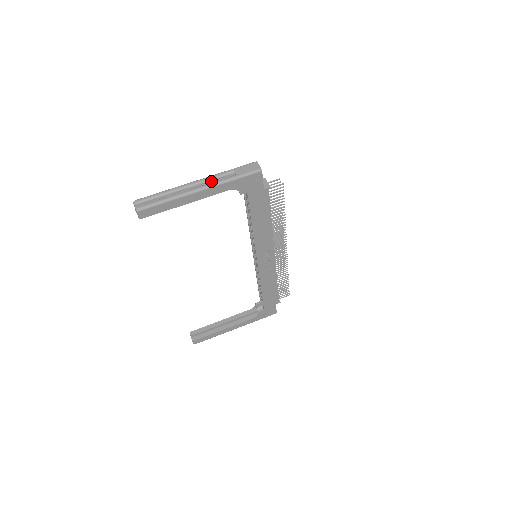
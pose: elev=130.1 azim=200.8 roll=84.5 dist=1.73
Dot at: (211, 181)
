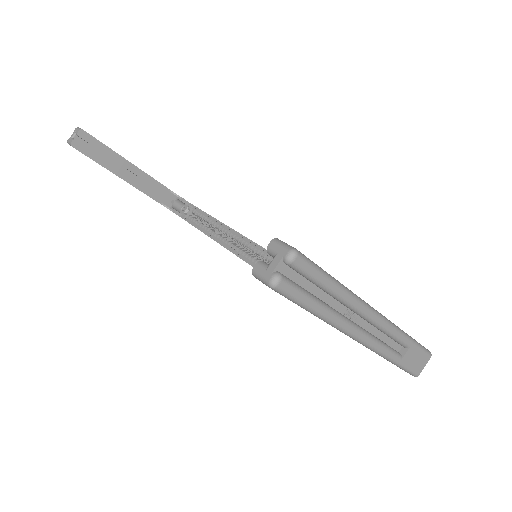
Dot at: (382, 331)
